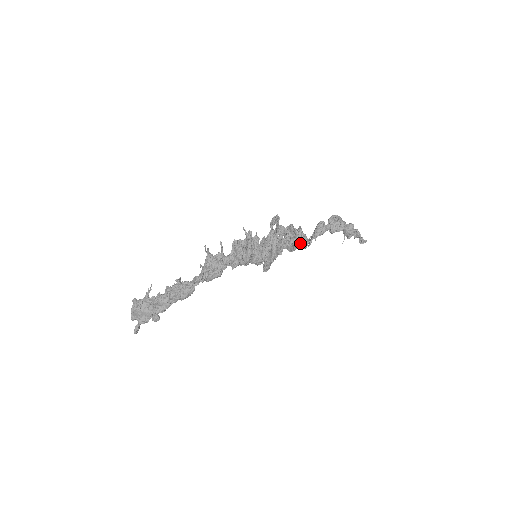
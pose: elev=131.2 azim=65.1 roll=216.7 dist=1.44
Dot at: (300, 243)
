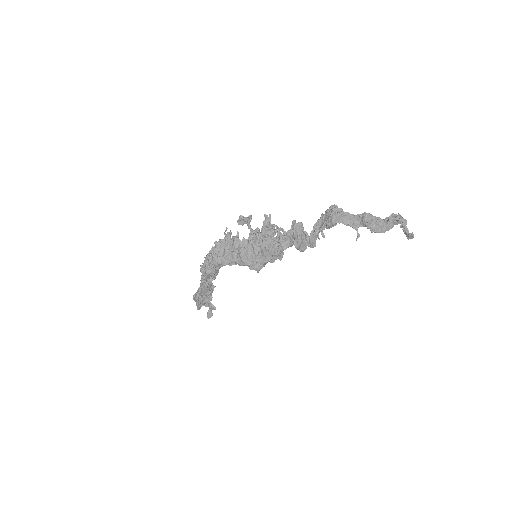
Dot at: occluded
